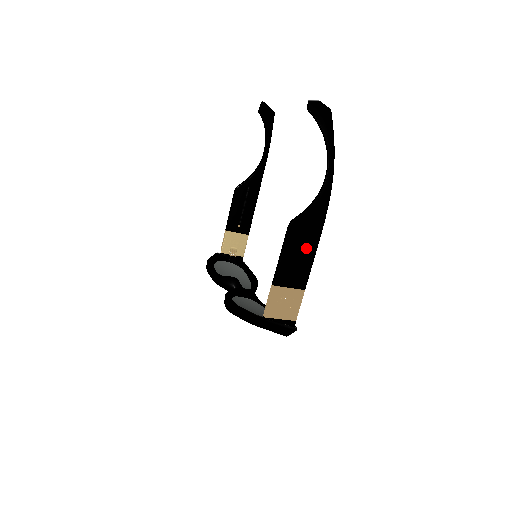
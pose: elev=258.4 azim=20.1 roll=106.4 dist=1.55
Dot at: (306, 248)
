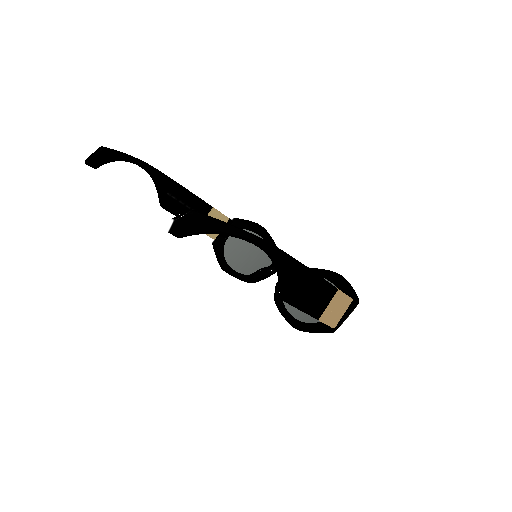
Dot at: (310, 286)
